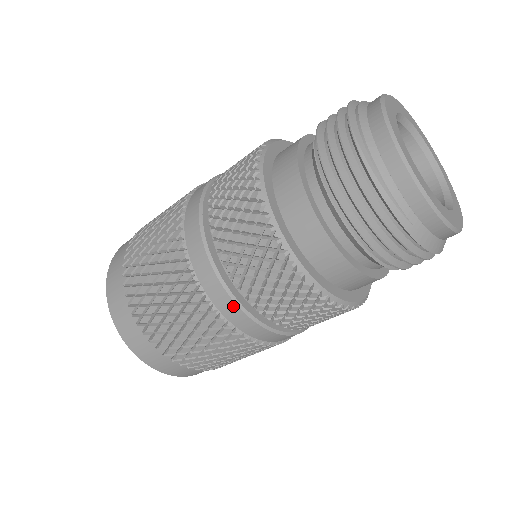
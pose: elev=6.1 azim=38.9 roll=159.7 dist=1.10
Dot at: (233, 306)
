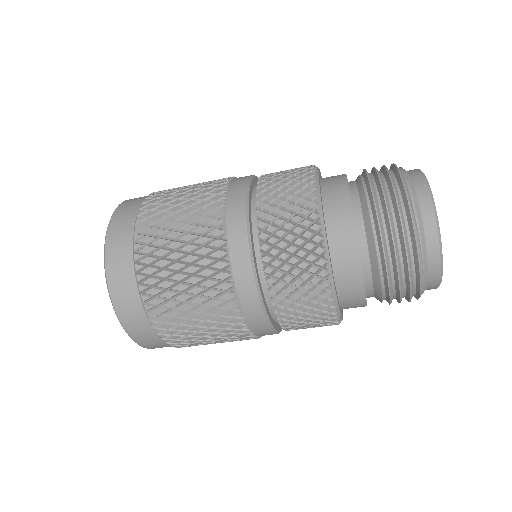
Dot at: (256, 302)
